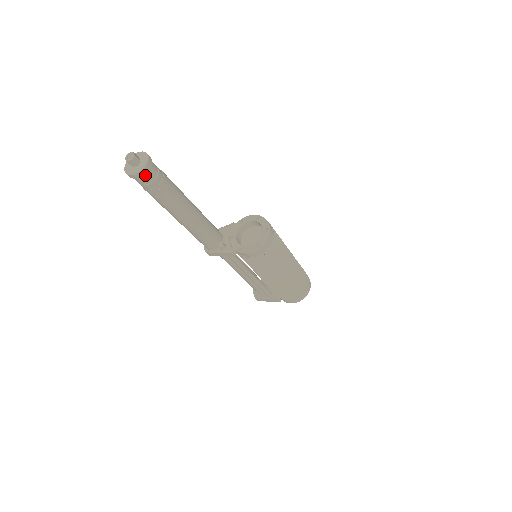
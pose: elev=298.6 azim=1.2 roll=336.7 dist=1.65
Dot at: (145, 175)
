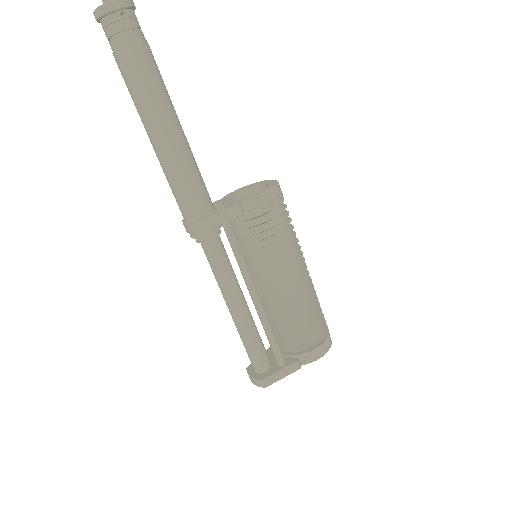
Dot at: (130, 12)
